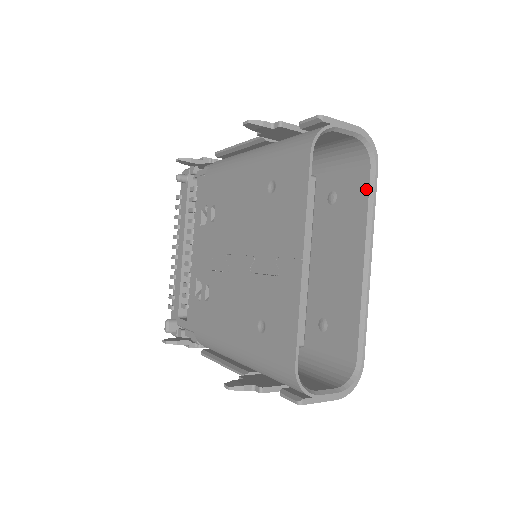
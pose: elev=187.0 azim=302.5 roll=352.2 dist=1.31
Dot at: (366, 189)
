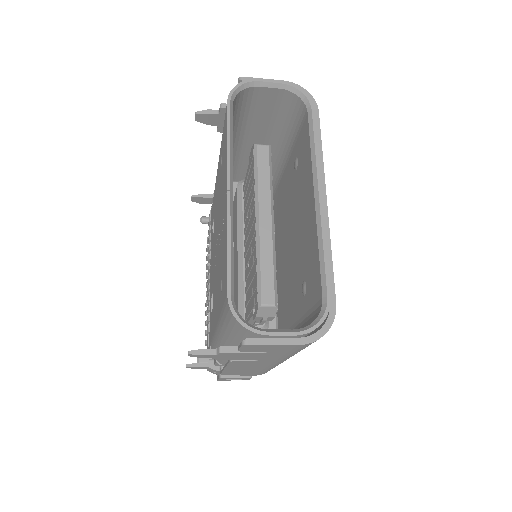
Dot at: (308, 132)
